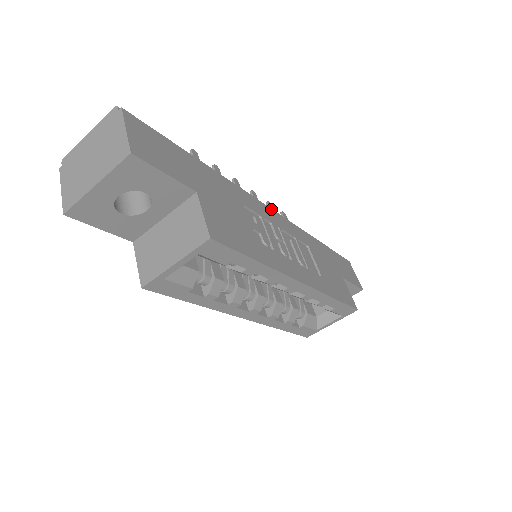
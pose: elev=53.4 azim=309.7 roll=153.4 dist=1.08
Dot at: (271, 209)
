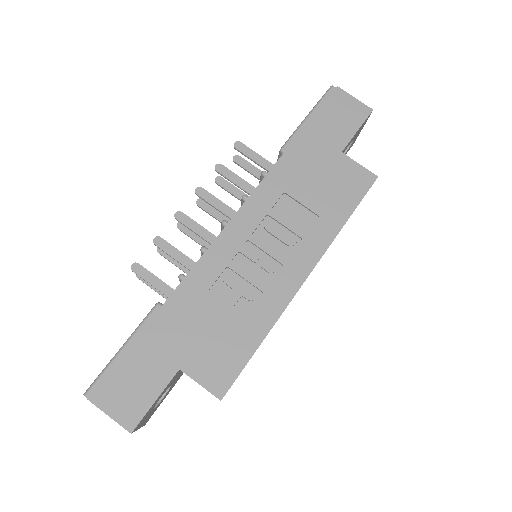
Dot at: (226, 227)
